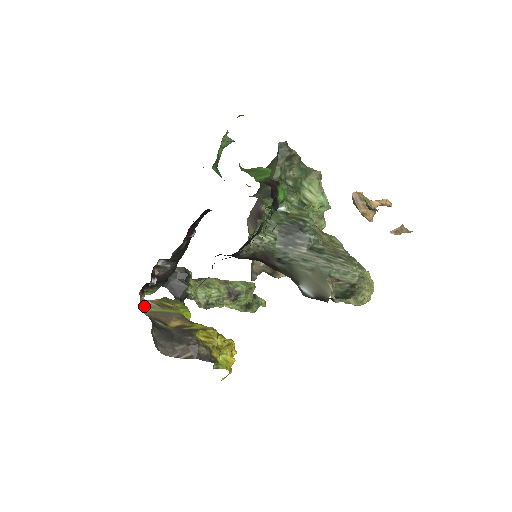
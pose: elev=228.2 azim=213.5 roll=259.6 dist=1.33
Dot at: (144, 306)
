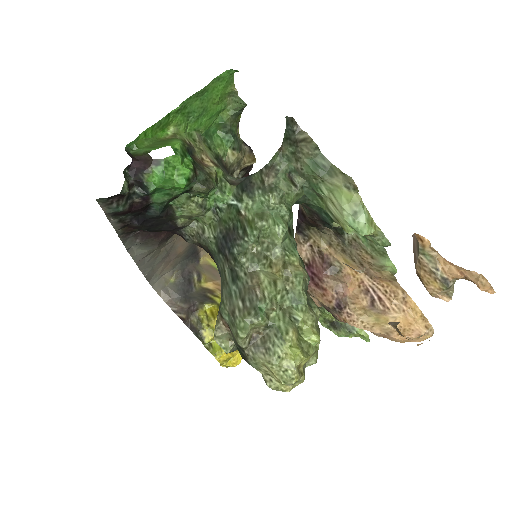
Dot at: (210, 257)
